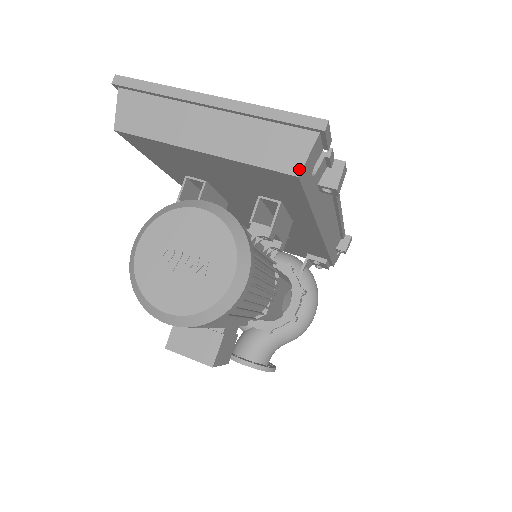
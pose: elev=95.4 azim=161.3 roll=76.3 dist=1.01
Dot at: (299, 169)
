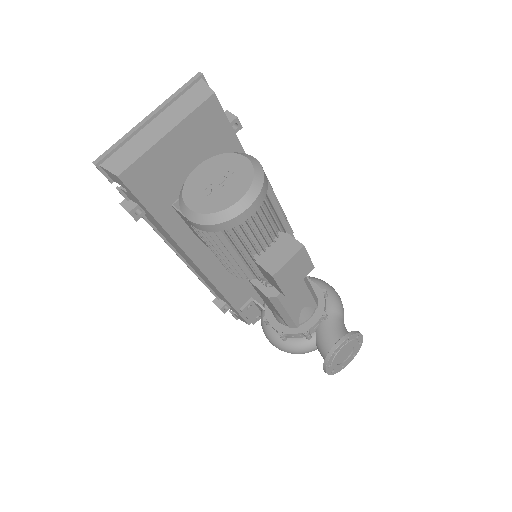
Dot at: (211, 91)
